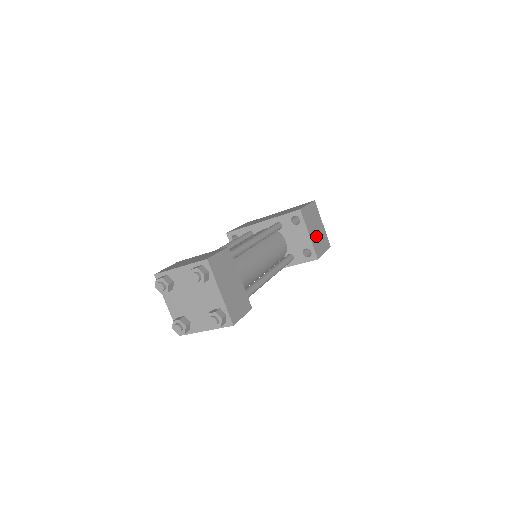
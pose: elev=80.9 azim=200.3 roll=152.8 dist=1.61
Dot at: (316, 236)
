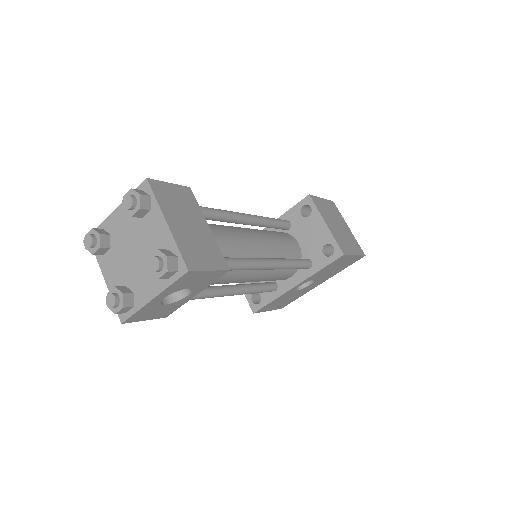
Dot at: (338, 232)
